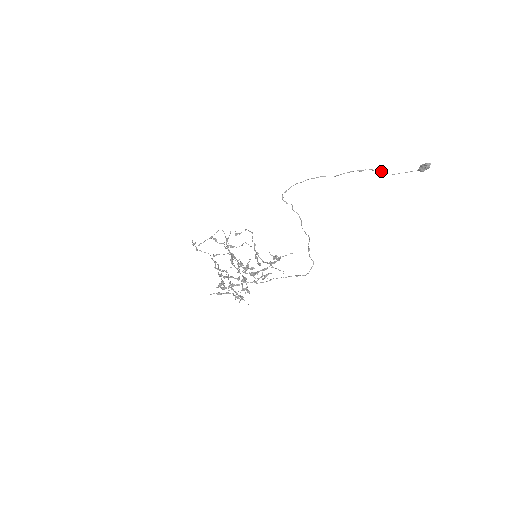
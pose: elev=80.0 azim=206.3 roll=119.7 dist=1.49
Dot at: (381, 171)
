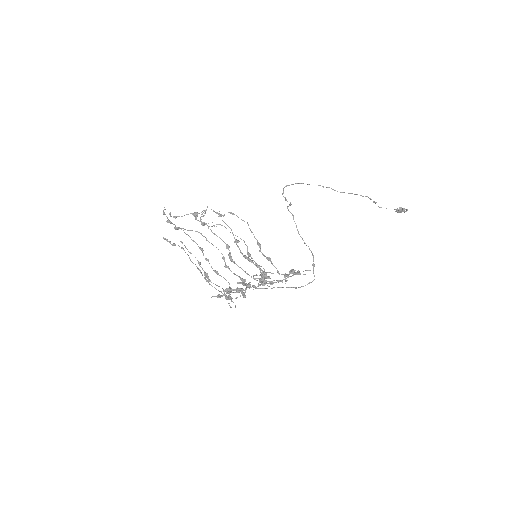
Dot at: (375, 202)
